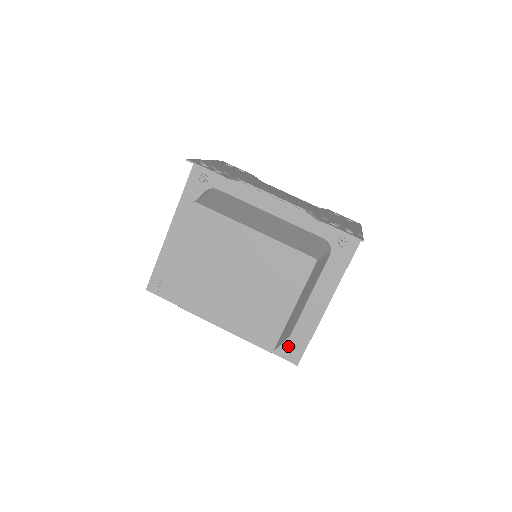
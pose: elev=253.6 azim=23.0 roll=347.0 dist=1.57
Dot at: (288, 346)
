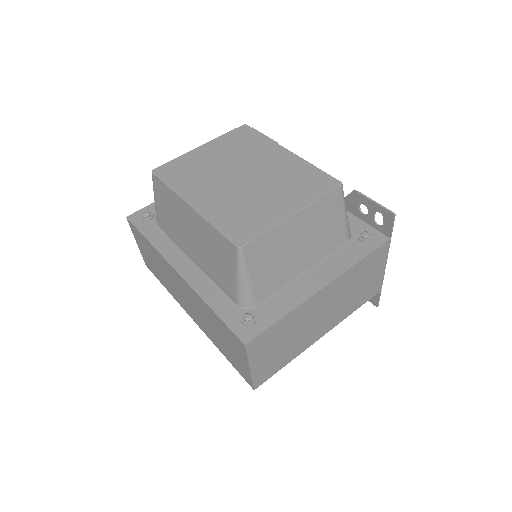
Dot at: (248, 312)
